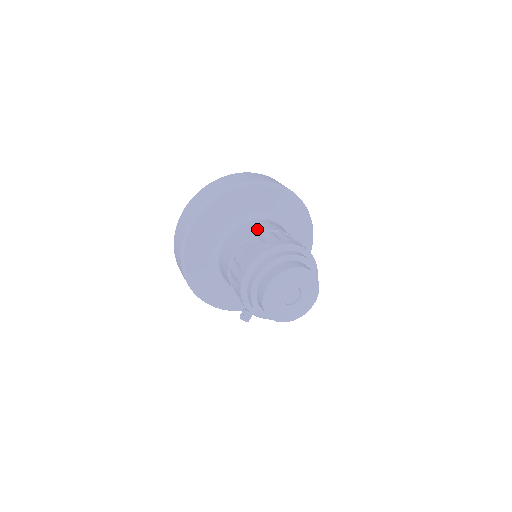
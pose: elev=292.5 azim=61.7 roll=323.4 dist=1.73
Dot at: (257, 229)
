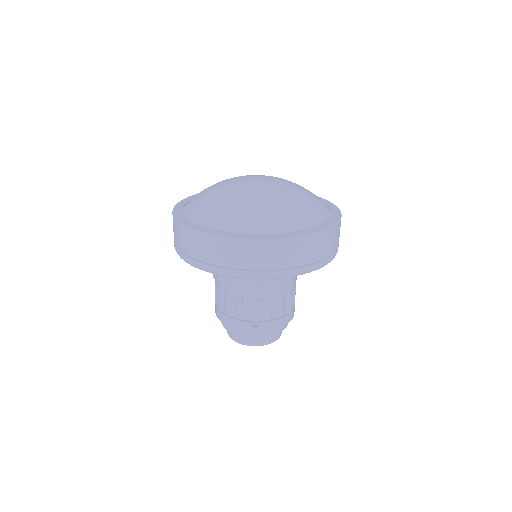
Dot at: (262, 294)
